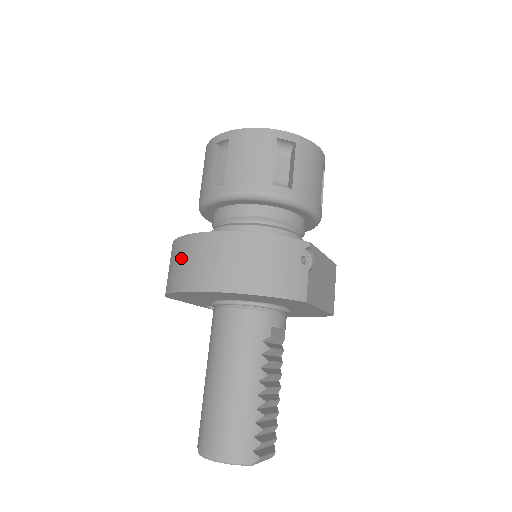
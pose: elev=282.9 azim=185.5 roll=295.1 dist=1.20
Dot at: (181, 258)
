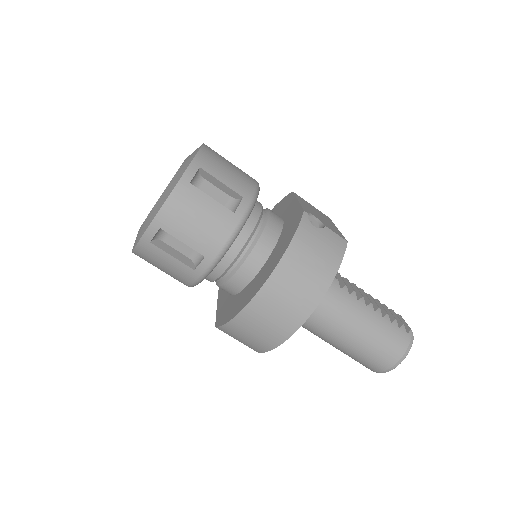
Dot at: (255, 327)
